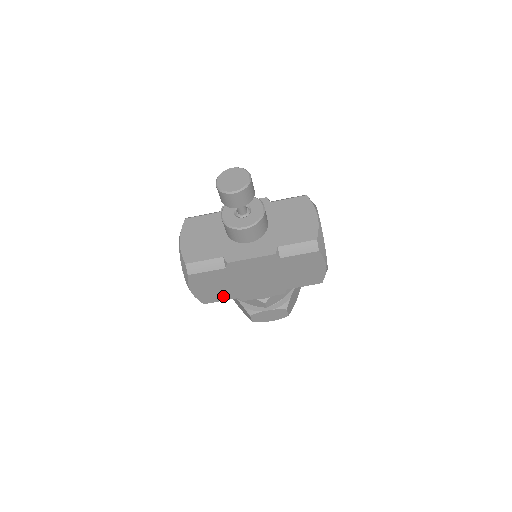
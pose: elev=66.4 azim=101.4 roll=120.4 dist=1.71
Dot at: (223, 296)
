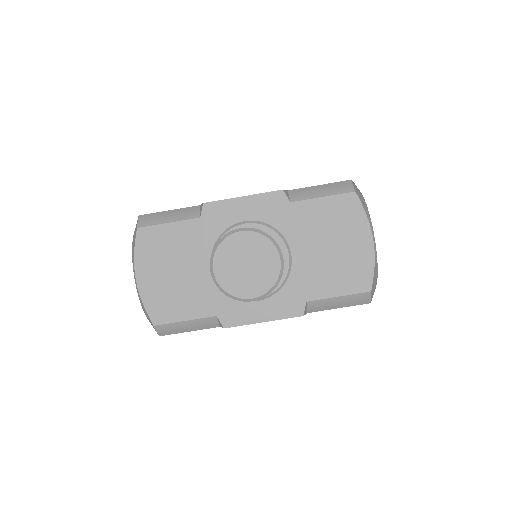
Dot at: occluded
